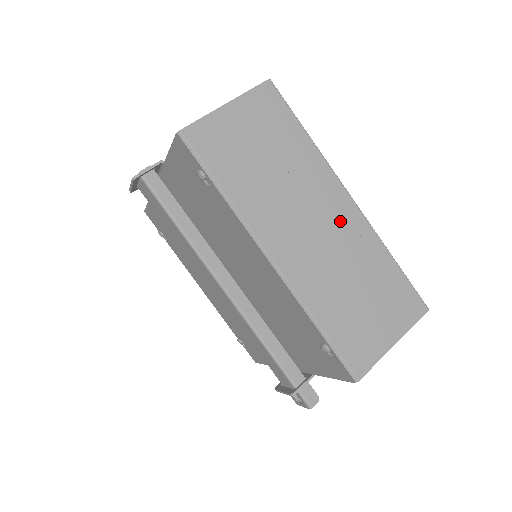
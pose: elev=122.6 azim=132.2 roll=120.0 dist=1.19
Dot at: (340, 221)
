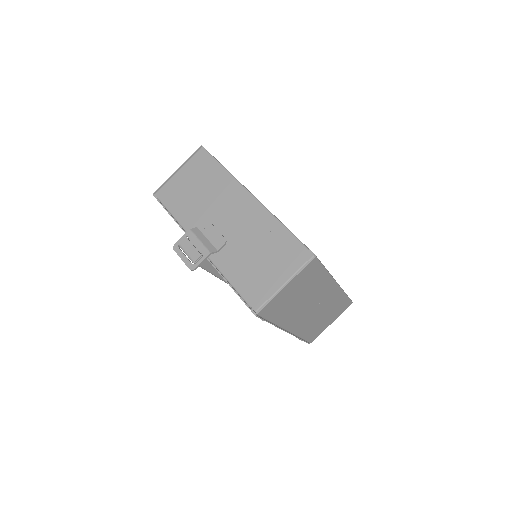
Dot at: (327, 297)
